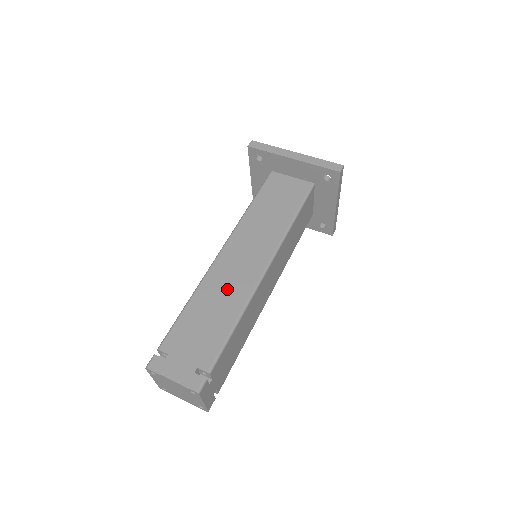
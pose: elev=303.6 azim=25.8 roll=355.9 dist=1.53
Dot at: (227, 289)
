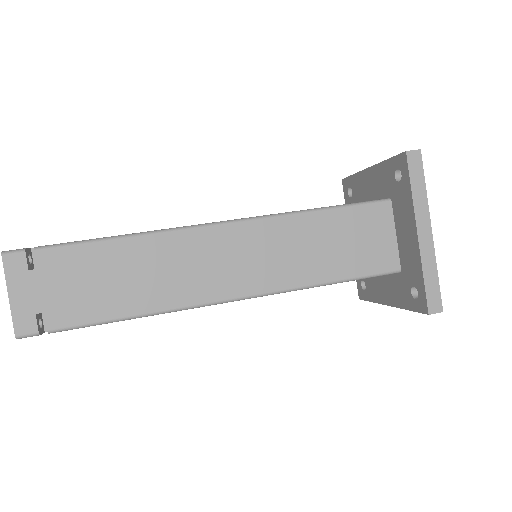
Dot at: occluded
